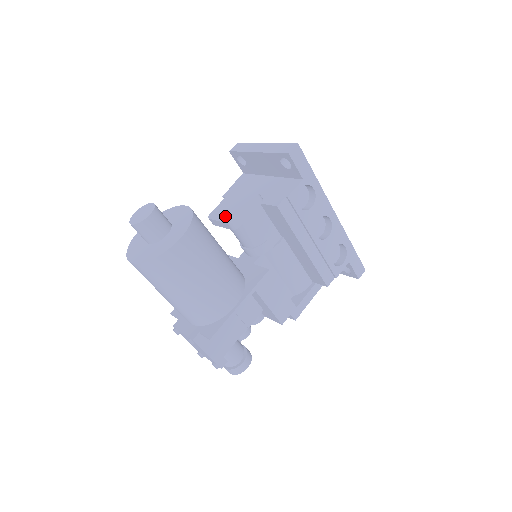
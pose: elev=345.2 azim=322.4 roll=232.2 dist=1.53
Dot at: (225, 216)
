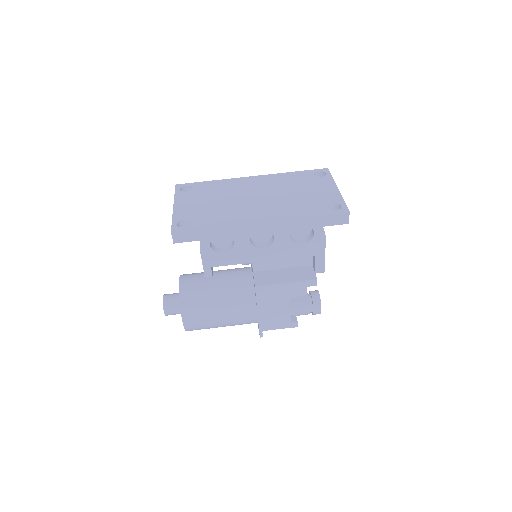
Dot at: occluded
